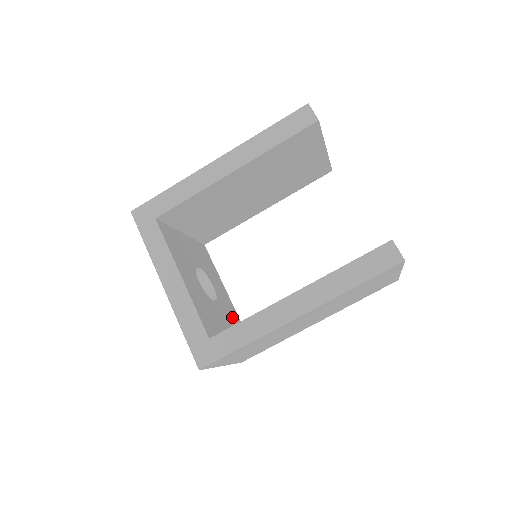
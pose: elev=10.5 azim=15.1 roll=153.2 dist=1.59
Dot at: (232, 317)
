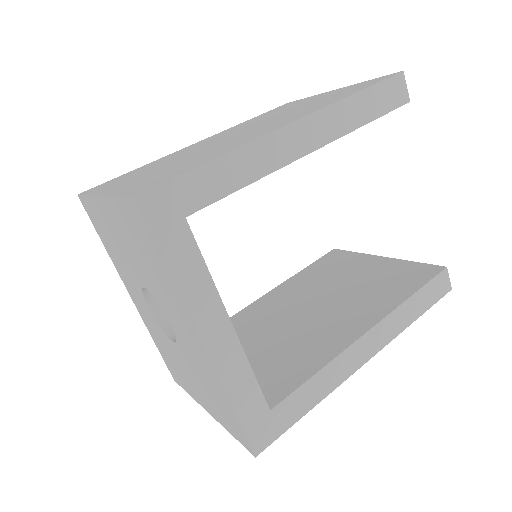
Dot at: occluded
